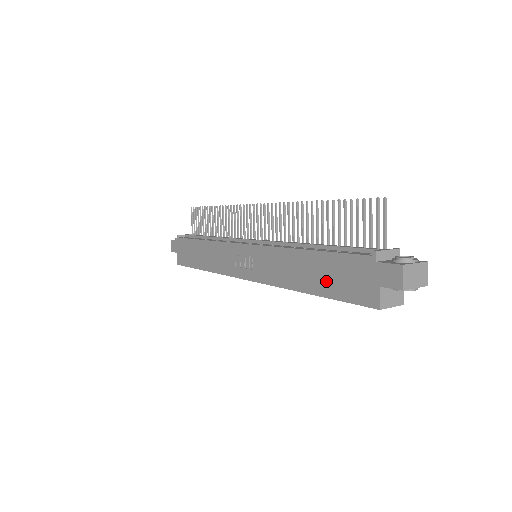
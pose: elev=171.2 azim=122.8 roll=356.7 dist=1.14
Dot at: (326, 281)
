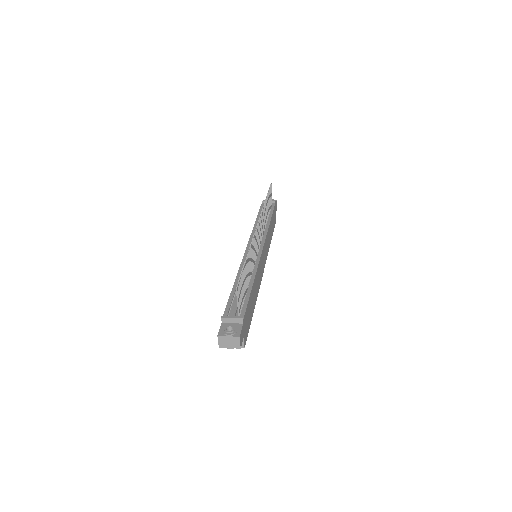
Dot at: occluded
